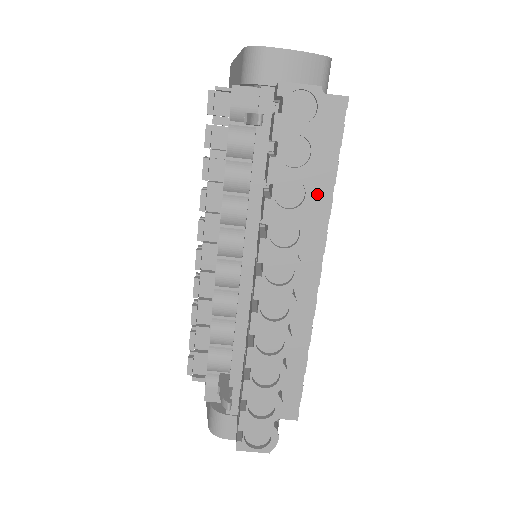
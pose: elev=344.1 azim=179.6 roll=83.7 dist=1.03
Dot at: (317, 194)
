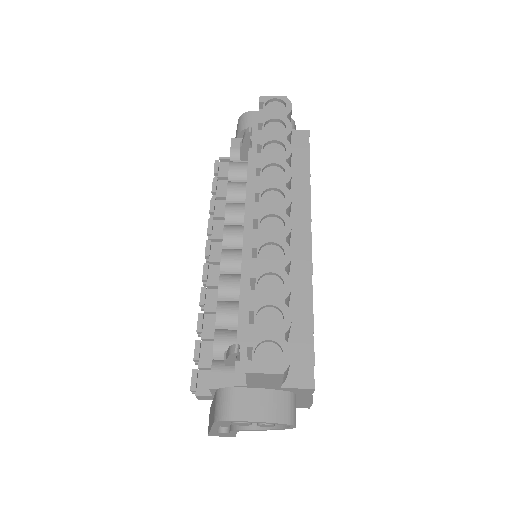
Dot at: (298, 183)
